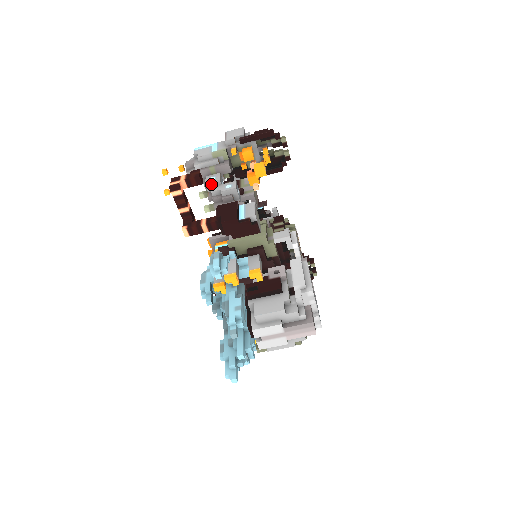
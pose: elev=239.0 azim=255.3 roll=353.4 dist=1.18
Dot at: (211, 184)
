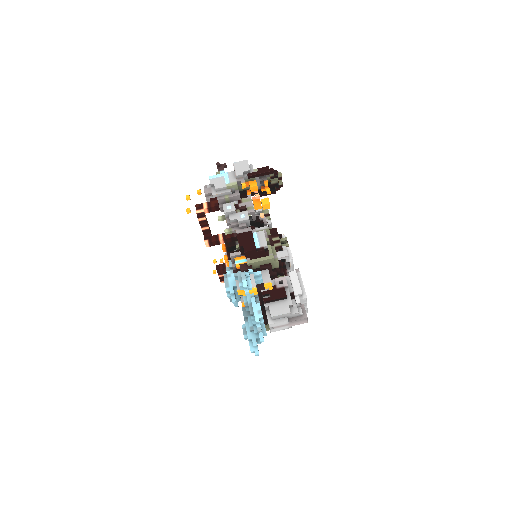
Dot at: (228, 213)
